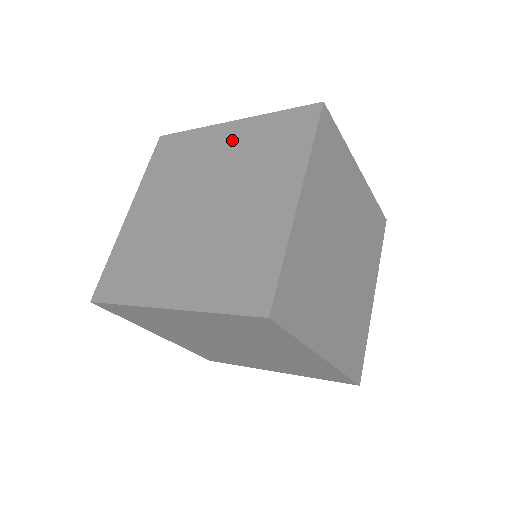
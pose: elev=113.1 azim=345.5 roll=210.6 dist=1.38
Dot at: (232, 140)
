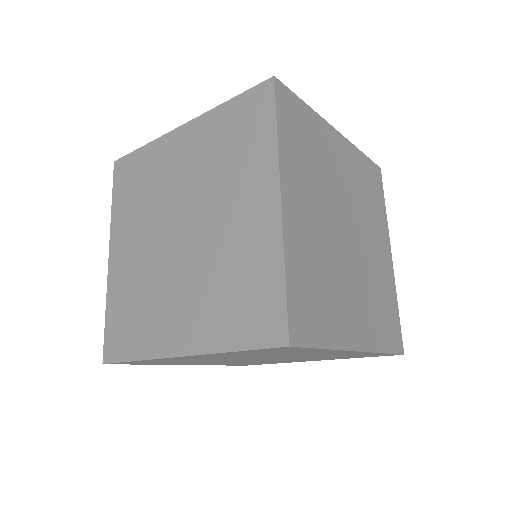
Dot at: (189, 147)
